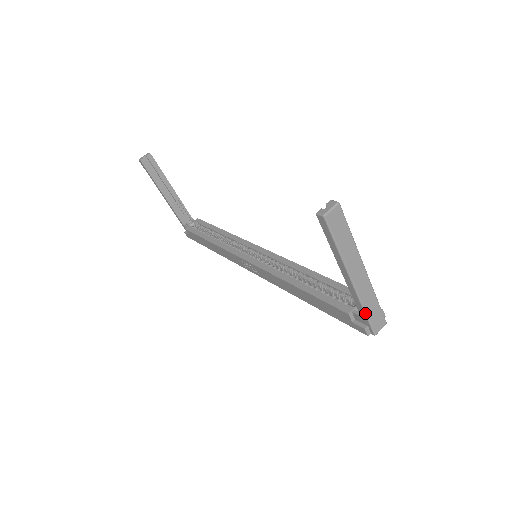
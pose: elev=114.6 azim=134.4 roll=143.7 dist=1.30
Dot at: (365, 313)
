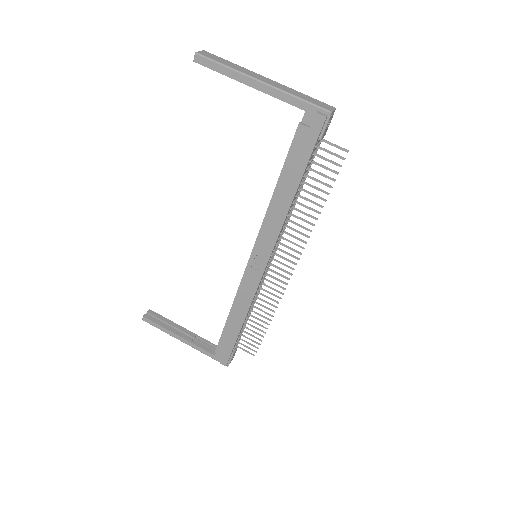
Dot at: (299, 99)
